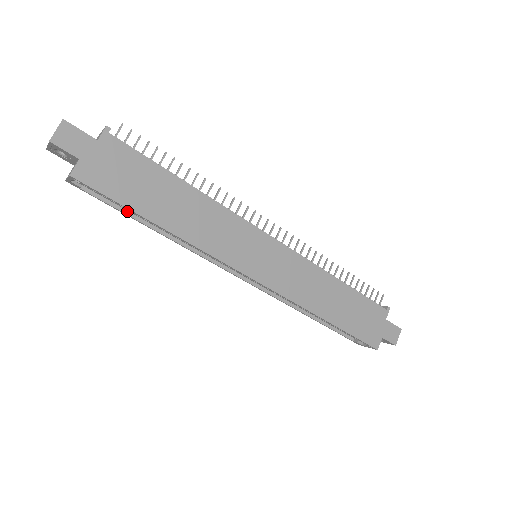
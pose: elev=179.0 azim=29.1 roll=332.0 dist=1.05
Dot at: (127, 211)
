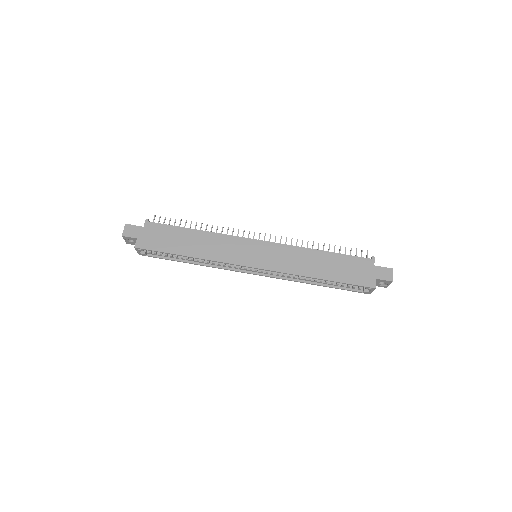
Dot at: (173, 258)
